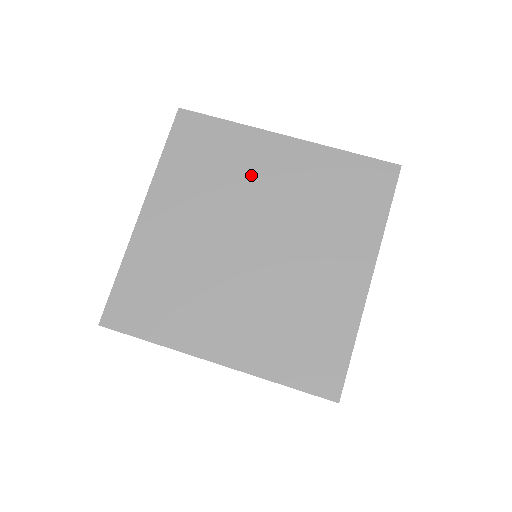
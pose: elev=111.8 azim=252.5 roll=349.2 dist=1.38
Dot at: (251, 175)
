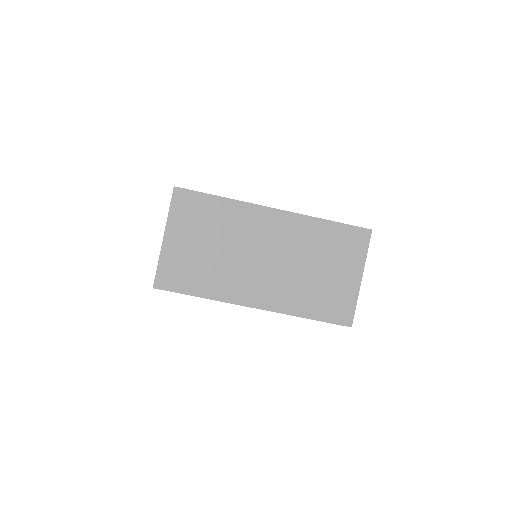
Dot at: occluded
